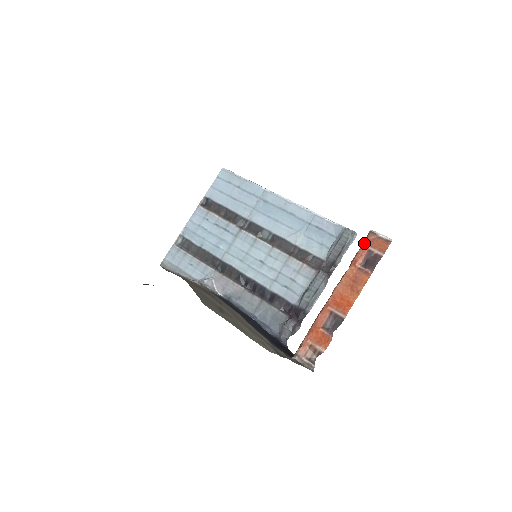
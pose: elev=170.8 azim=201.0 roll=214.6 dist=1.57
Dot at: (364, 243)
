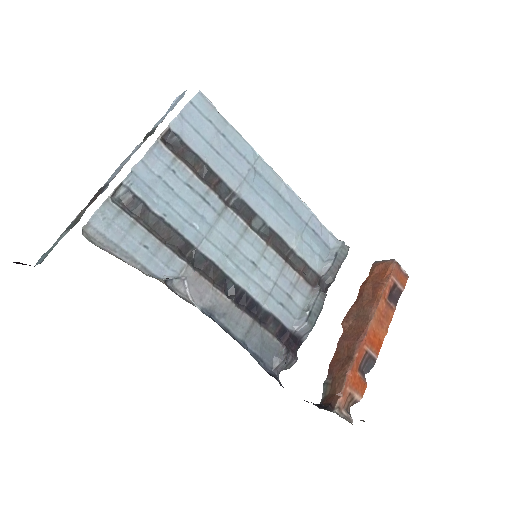
Dot at: (391, 274)
